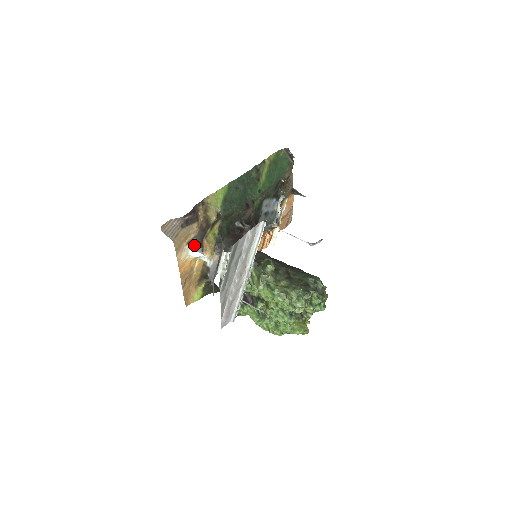
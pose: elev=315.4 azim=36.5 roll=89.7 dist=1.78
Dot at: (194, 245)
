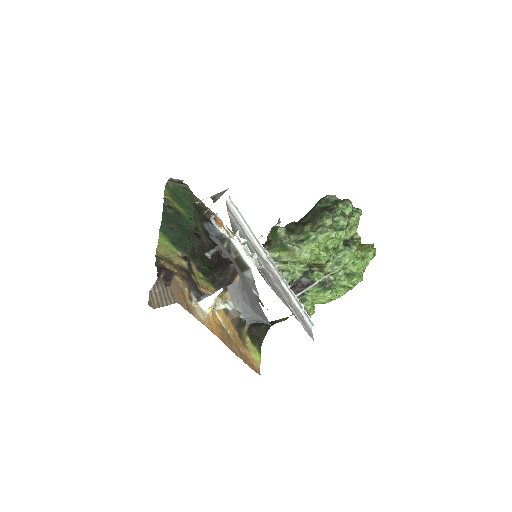
Dot at: (197, 298)
